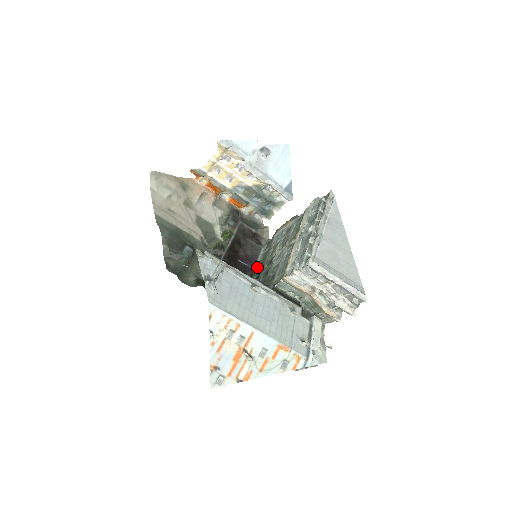
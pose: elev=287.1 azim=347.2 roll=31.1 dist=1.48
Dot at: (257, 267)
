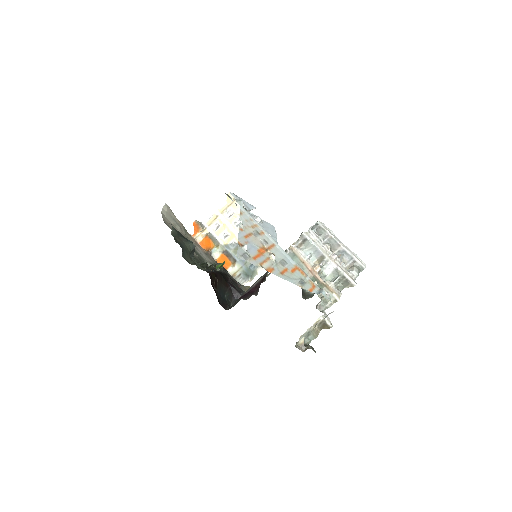
Dot at: occluded
